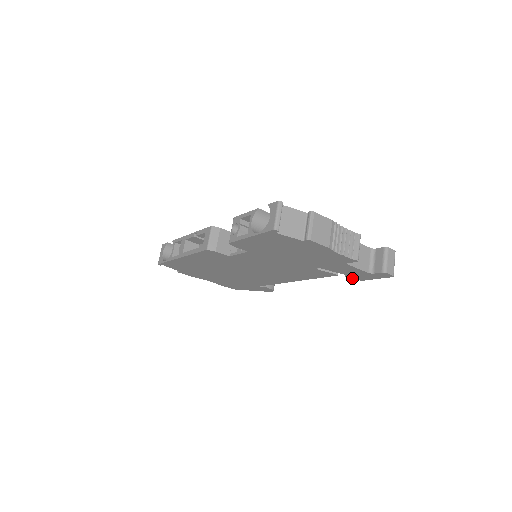
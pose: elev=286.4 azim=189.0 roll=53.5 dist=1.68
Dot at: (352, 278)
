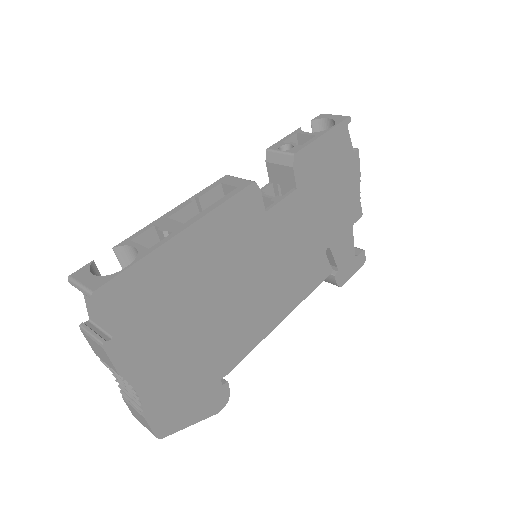
Dot at: (337, 281)
